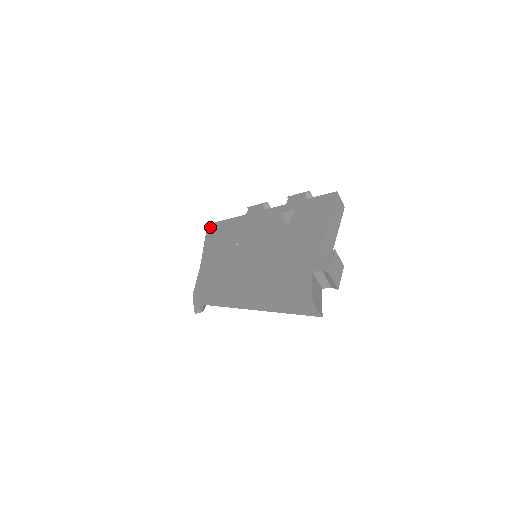
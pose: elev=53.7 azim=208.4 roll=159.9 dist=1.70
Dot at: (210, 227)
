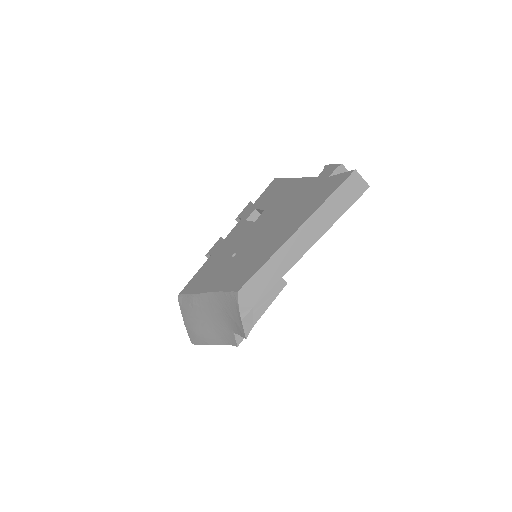
Dot at: (184, 291)
